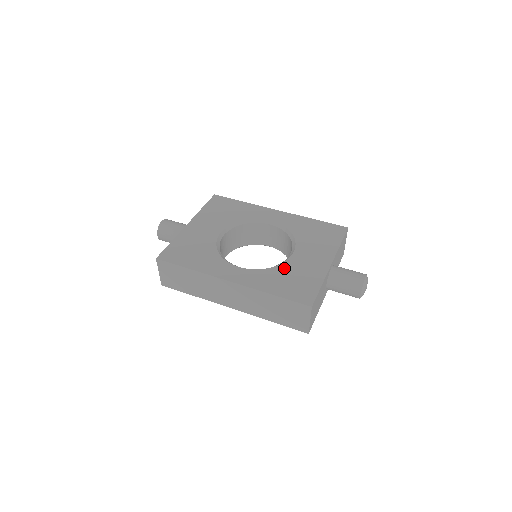
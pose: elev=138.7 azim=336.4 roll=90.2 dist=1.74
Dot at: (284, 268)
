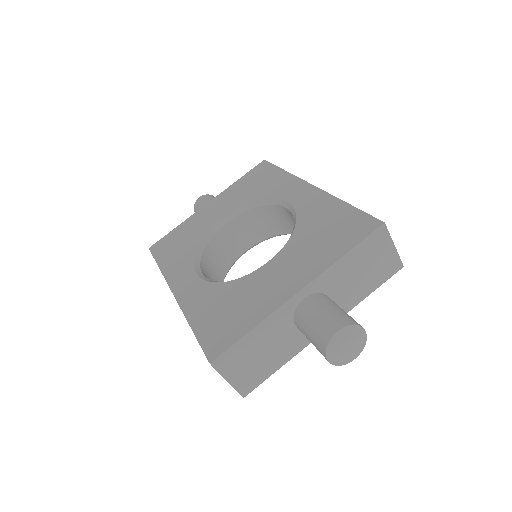
Dot at: (236, 286)
